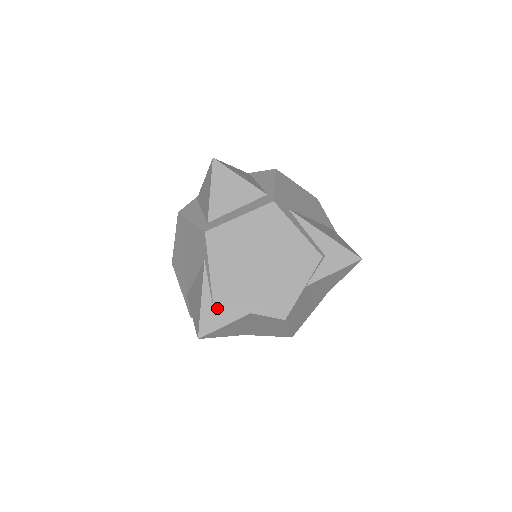
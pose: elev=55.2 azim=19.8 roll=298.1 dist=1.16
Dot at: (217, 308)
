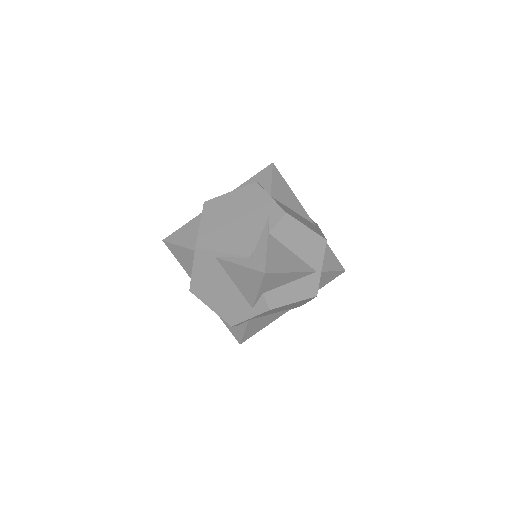
Dot at: (251, 255)
